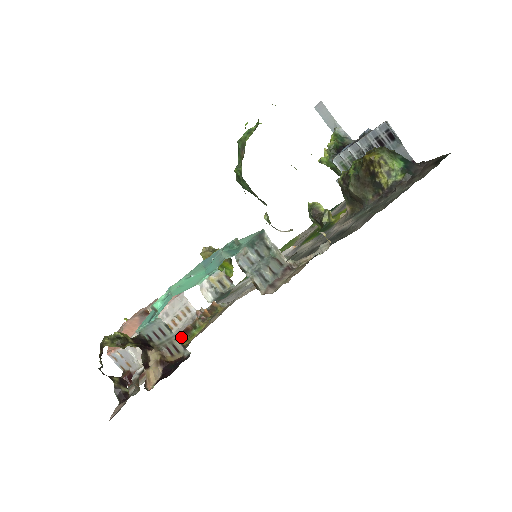
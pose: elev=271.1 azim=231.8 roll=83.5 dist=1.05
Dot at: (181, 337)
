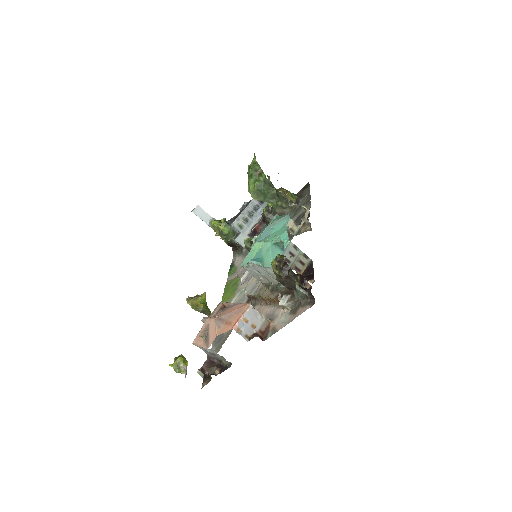
Dot at: (266, 298)
